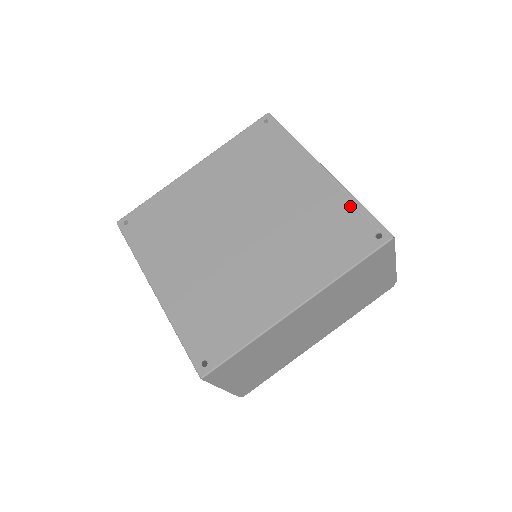
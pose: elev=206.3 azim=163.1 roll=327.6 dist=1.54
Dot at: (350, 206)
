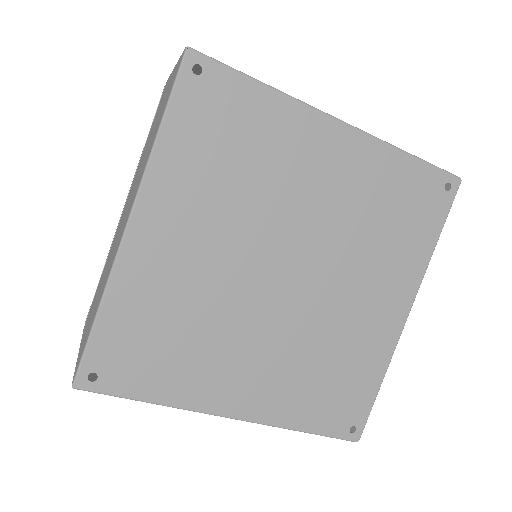
Dot at: (374, 379)
